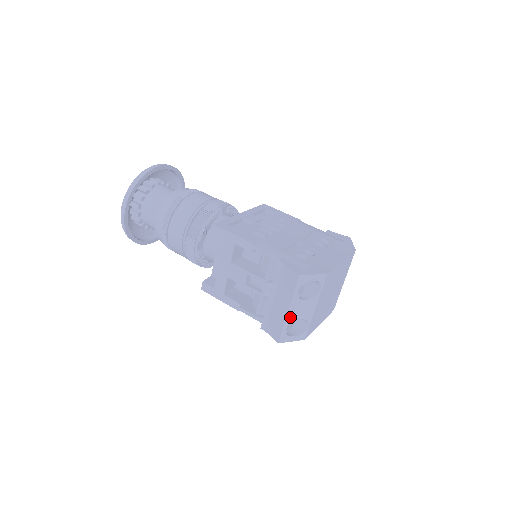
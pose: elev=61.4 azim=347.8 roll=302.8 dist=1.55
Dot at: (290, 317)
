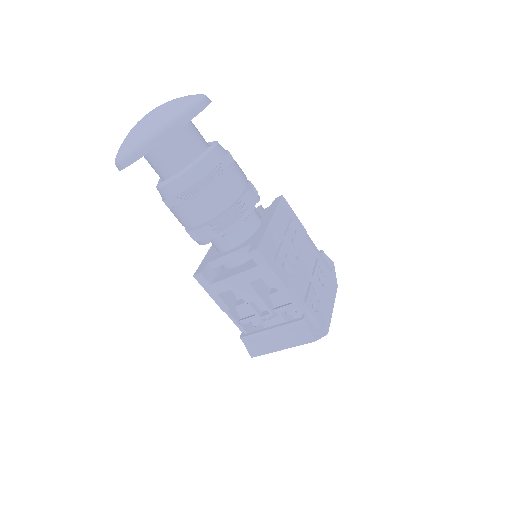
Dot at: (278, 350)
